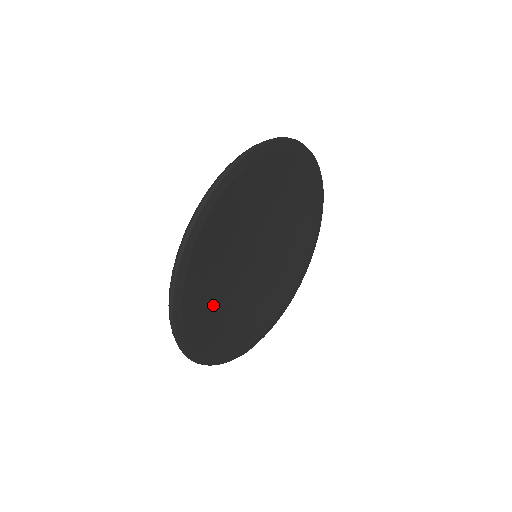
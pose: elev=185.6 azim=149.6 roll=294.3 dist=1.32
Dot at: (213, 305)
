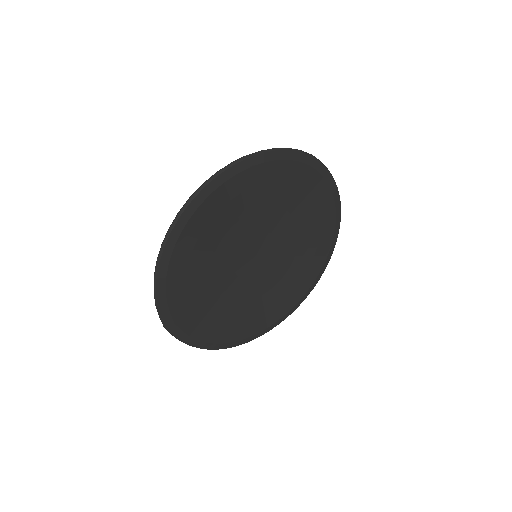
Dot at: (217, 231)
